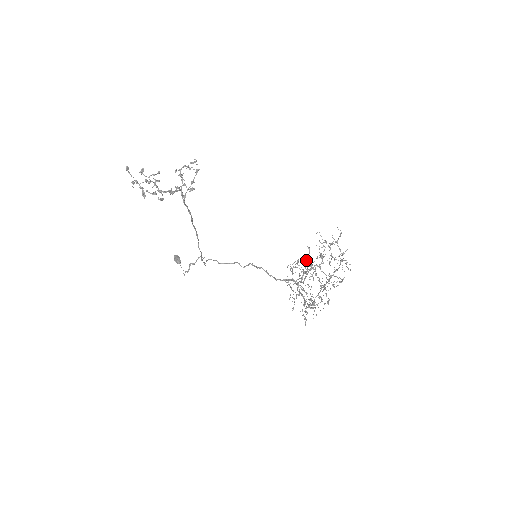
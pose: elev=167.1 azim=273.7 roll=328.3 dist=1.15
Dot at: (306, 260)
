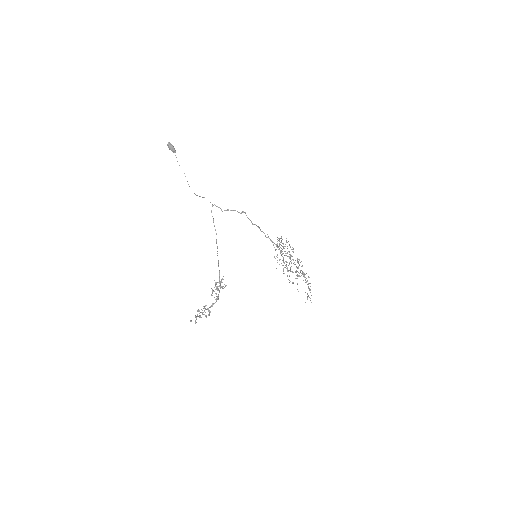
Dot at: (288, 251)
